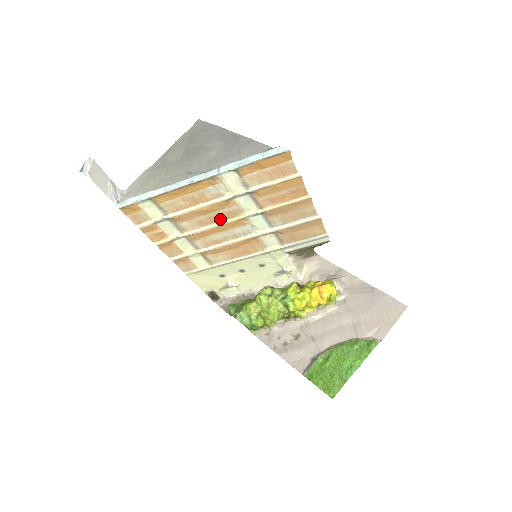
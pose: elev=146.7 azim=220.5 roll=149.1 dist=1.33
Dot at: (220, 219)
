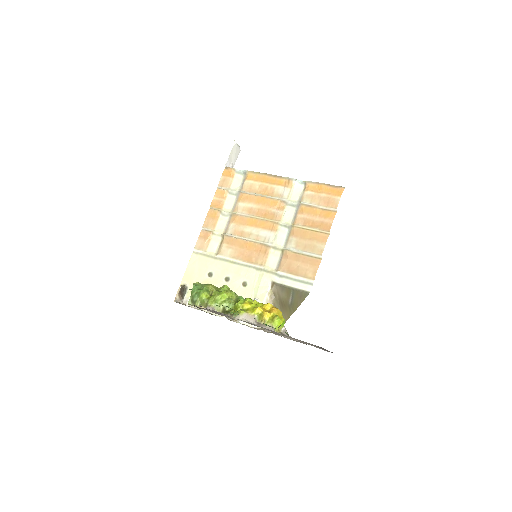
Dot at: (263, 216)
